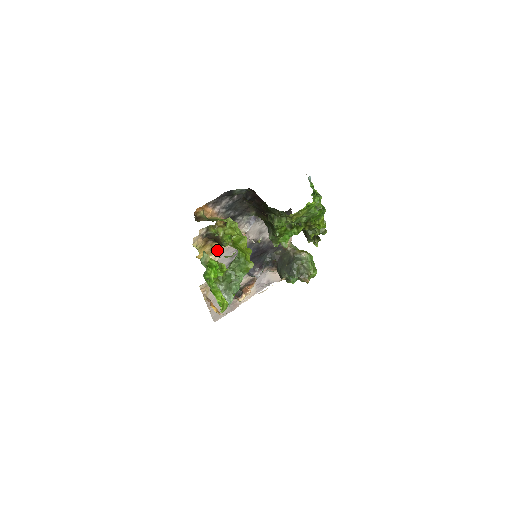
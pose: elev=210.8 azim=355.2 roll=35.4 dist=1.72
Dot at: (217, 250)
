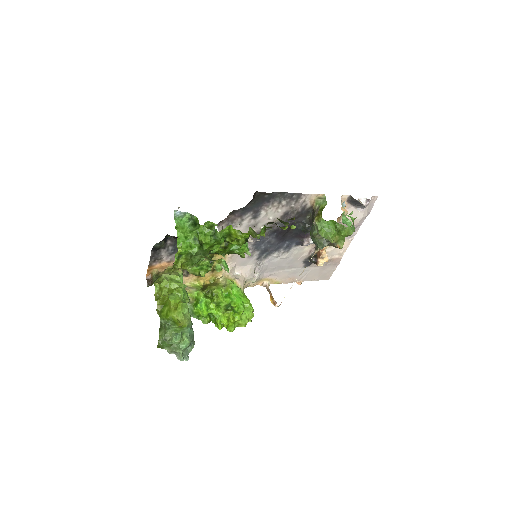
Dot at: (216, 270)
